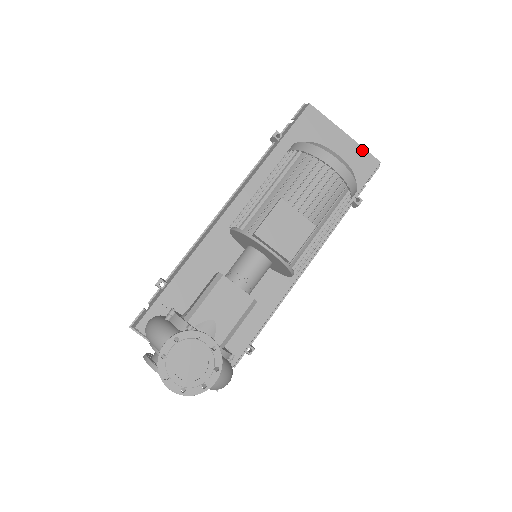
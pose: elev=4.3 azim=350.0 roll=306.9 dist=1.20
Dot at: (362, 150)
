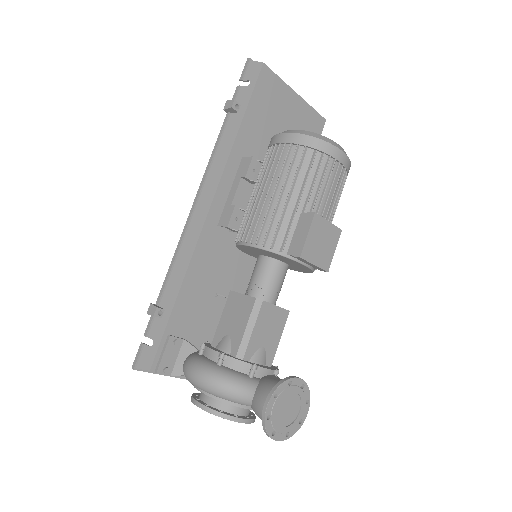
Dot at: (311, 110)
